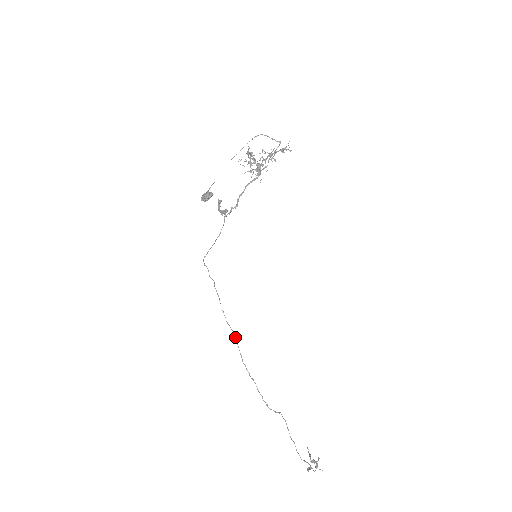
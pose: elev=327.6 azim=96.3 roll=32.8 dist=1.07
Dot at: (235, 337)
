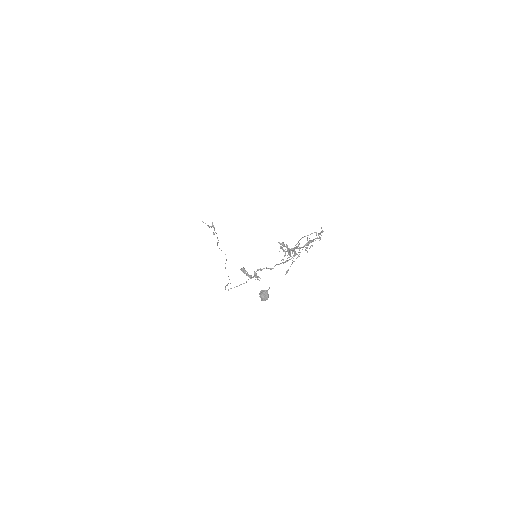
Dot at: occluded
